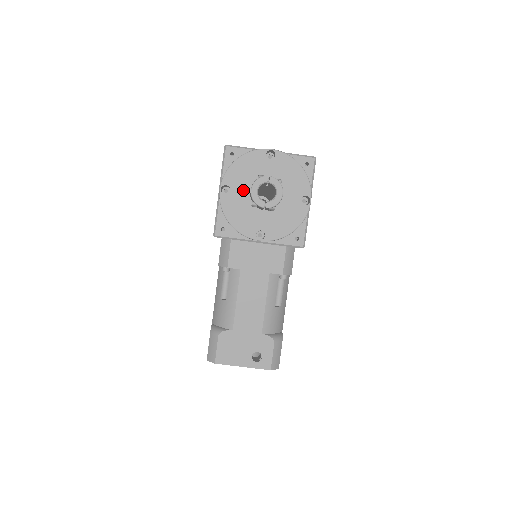
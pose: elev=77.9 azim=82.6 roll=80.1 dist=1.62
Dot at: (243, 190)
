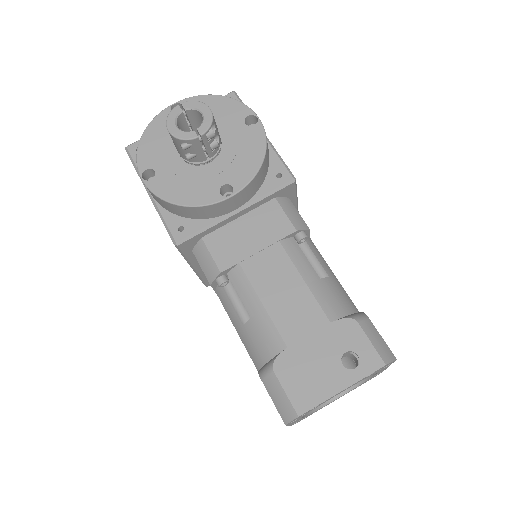
Dot at: (170, 161)
